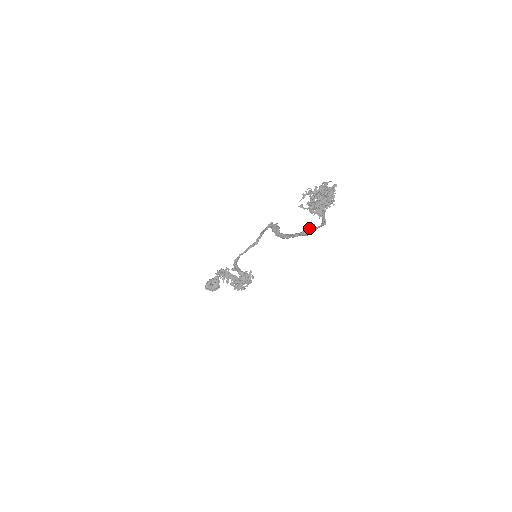
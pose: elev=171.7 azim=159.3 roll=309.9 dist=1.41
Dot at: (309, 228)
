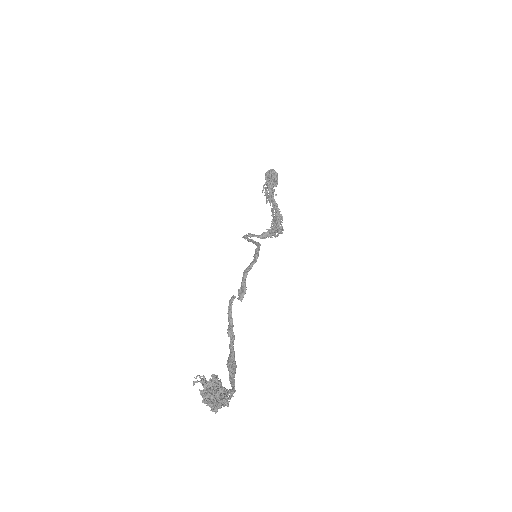
Dot at: (230, 369)
